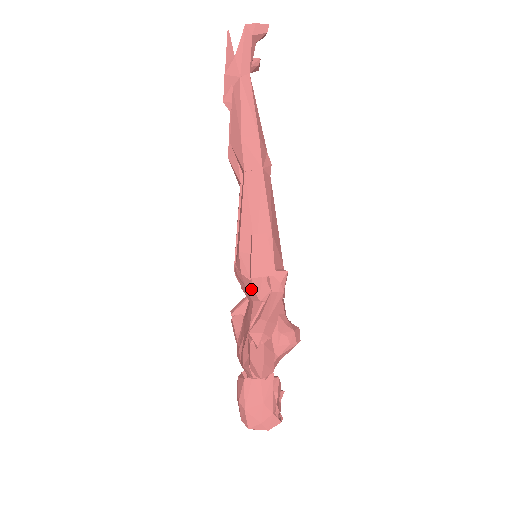
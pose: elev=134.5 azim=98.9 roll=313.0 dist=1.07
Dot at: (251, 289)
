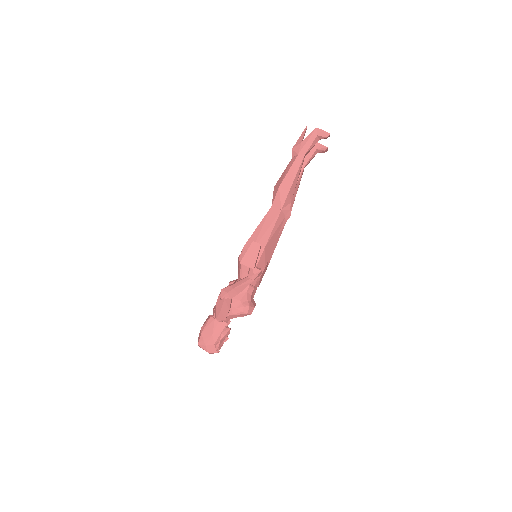
Dot at: (239, 270)
